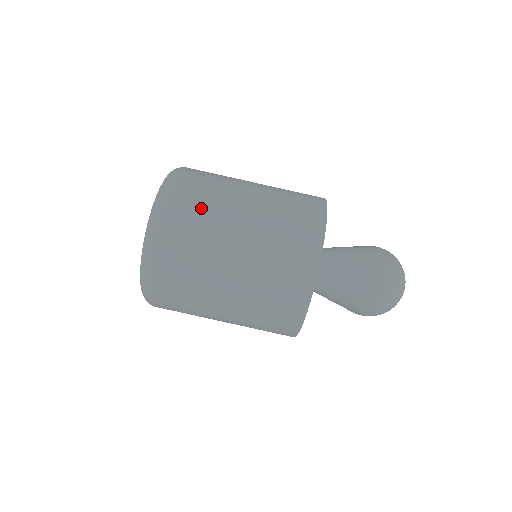
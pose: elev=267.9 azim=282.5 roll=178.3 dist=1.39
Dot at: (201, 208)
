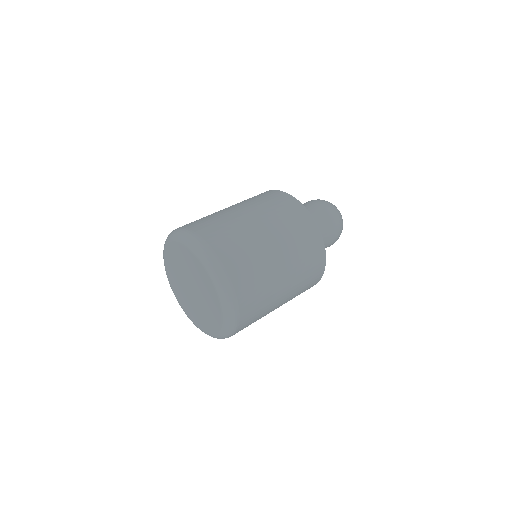
Dot at: occluded
